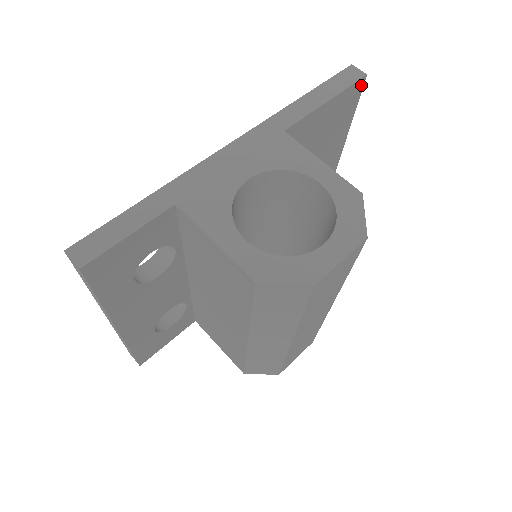
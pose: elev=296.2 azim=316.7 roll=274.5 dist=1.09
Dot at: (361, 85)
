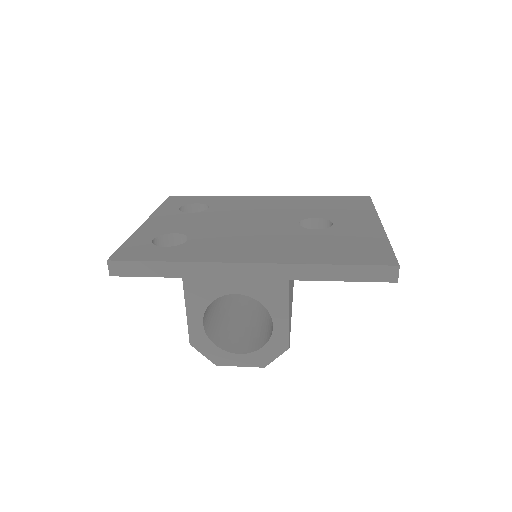
Dot at: occluded
